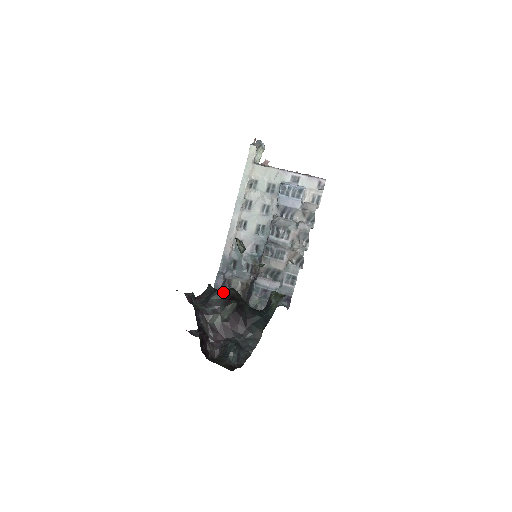
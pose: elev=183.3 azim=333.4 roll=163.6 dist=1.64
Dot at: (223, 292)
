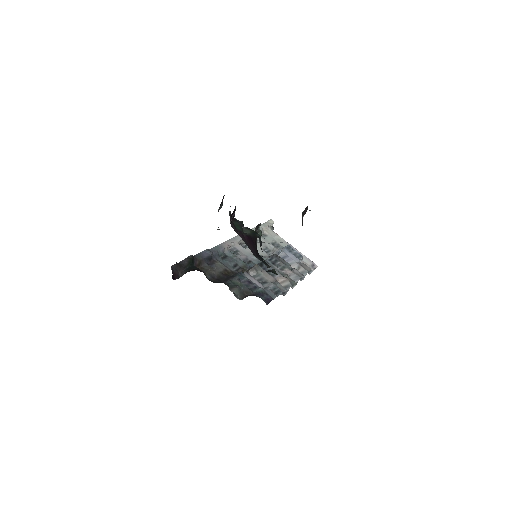
Dot at: occluded
